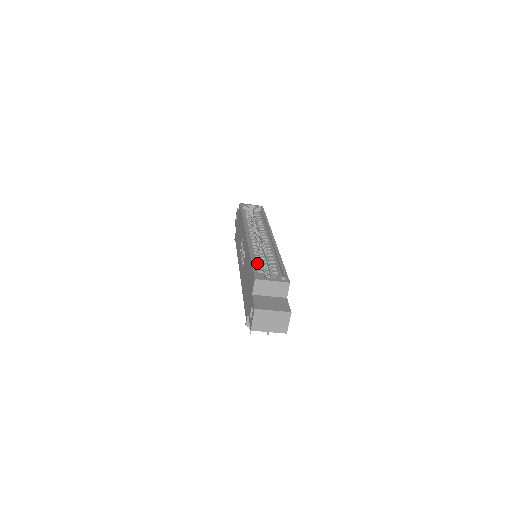
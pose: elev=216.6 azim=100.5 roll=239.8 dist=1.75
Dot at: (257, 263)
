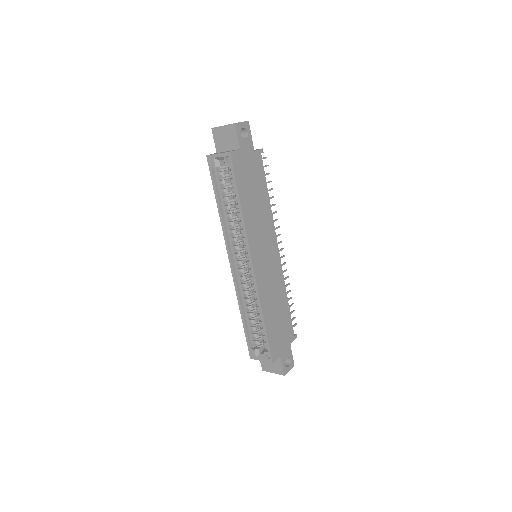
Dot at: (249, 323)
